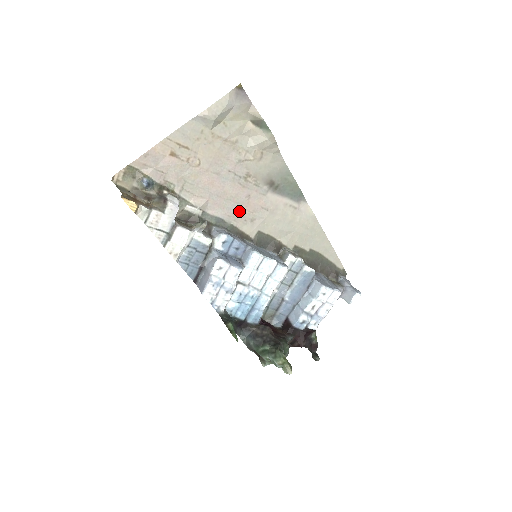
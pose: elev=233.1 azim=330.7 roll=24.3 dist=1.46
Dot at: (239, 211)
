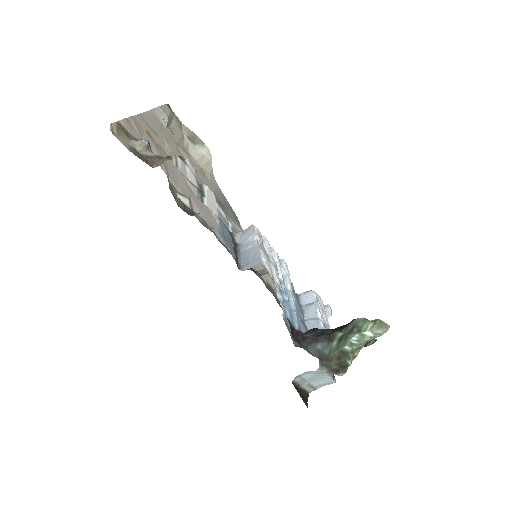
Dot at: (213, 219)
